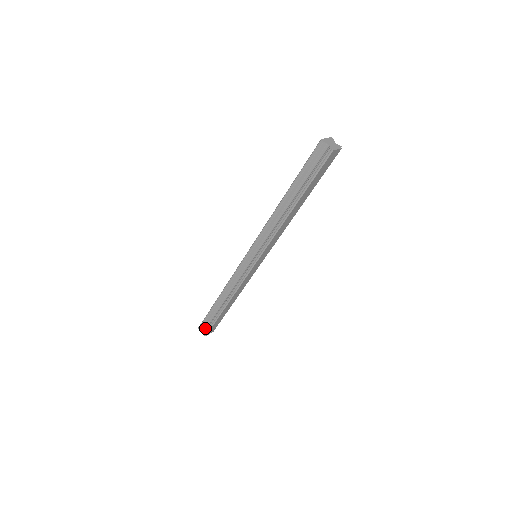
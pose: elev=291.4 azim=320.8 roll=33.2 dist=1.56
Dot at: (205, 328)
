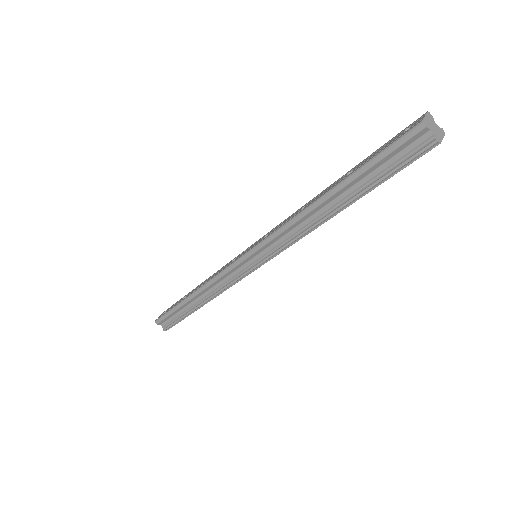
Dot at: (165, 323)
